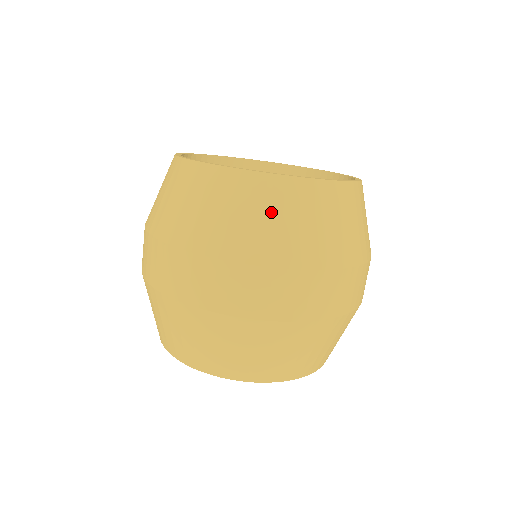
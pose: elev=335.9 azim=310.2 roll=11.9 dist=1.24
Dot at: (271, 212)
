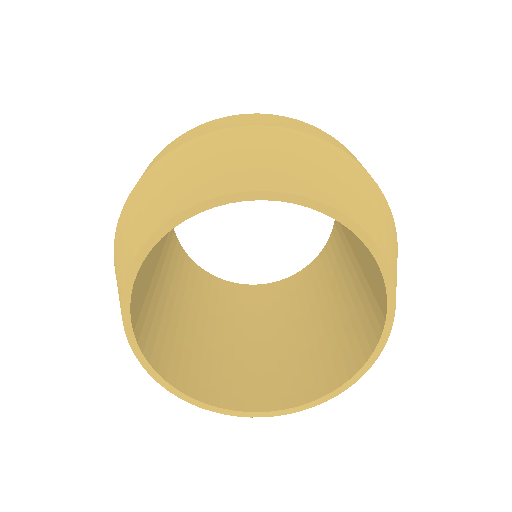
Dot at: occluded
